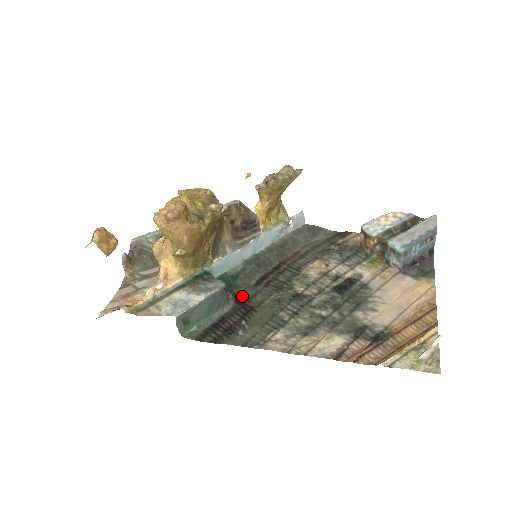
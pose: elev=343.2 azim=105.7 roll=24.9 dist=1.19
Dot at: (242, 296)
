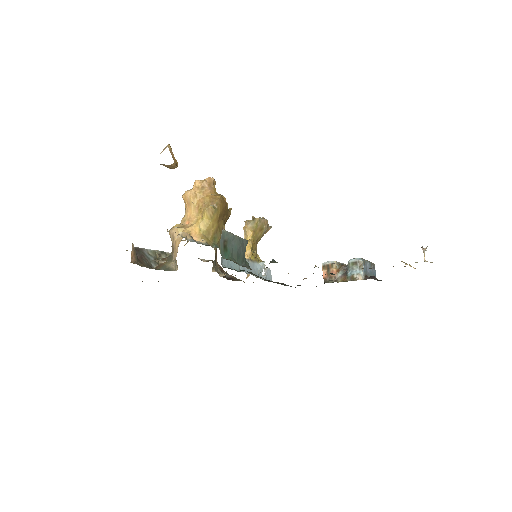
Dot at: occluded
